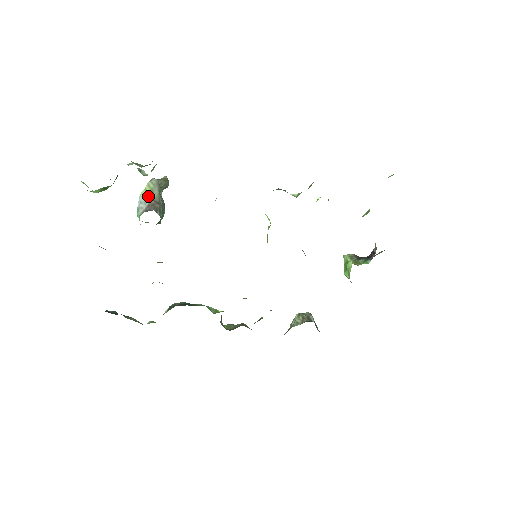
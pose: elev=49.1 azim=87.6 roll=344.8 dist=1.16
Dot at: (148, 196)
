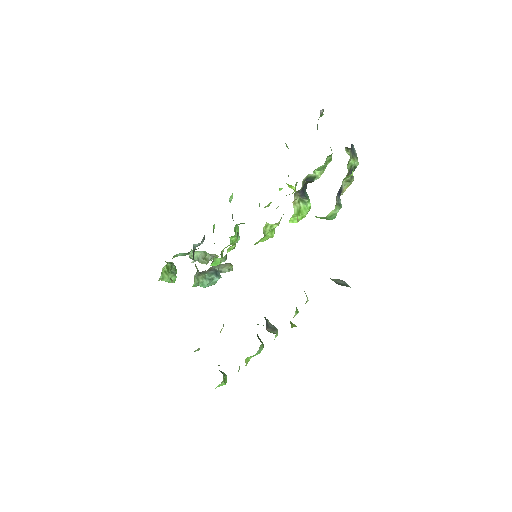
Dot at: occluded
